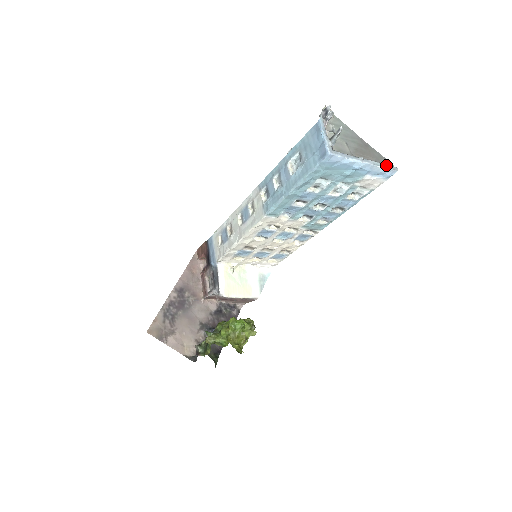
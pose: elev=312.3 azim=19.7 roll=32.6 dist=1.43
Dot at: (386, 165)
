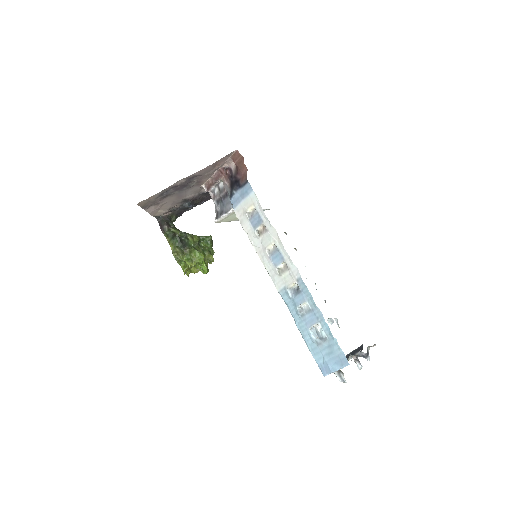
Dot at: occluded
